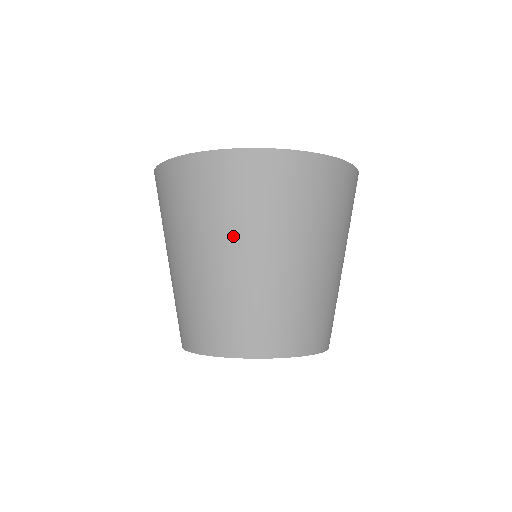
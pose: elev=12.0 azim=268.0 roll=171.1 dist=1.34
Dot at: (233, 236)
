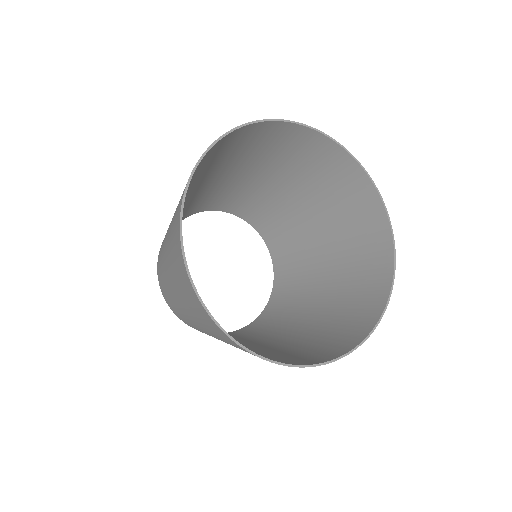
Dot at: occluded
